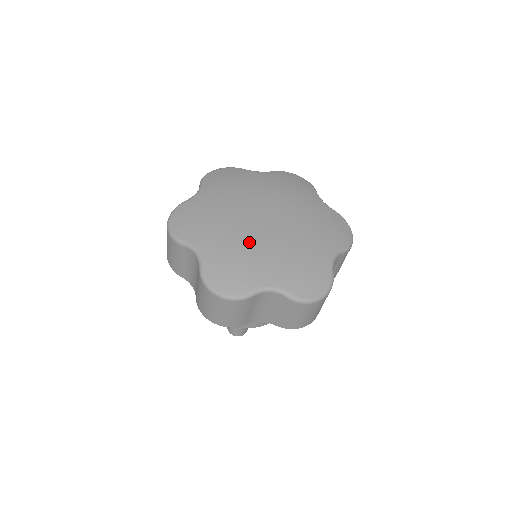
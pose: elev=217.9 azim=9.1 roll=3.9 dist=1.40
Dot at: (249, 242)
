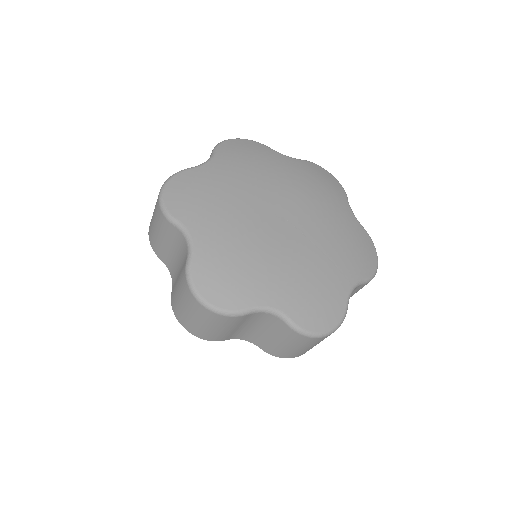
Dot at: (301, 257)
